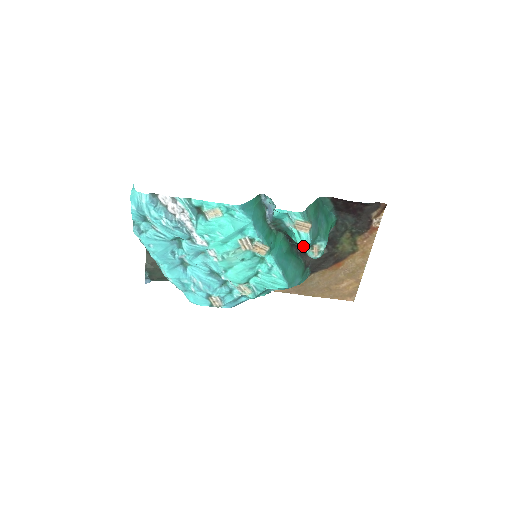
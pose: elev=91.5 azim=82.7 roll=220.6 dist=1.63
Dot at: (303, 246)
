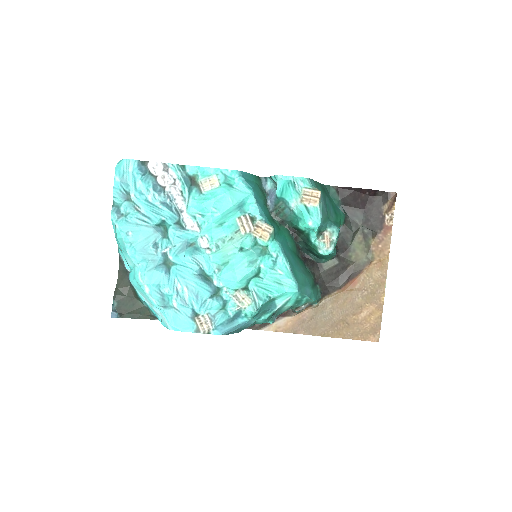
Dot at: (313, 226)
